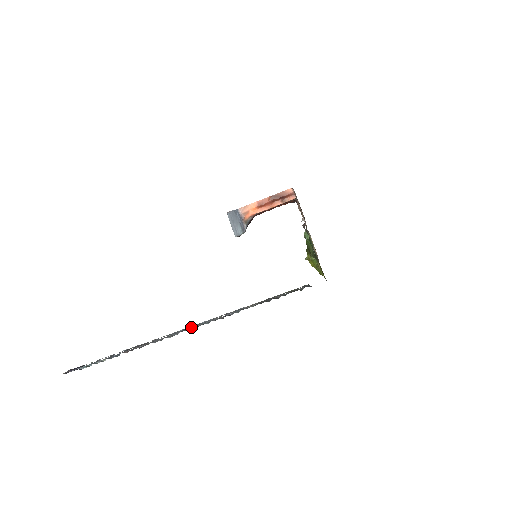
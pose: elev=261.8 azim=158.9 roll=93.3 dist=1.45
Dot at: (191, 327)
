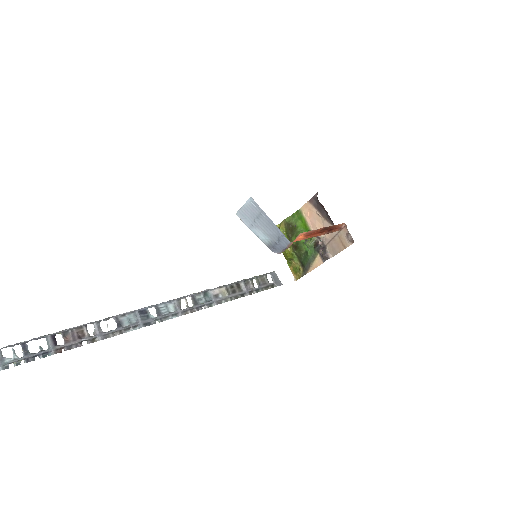
Dot at: (149, 312)
